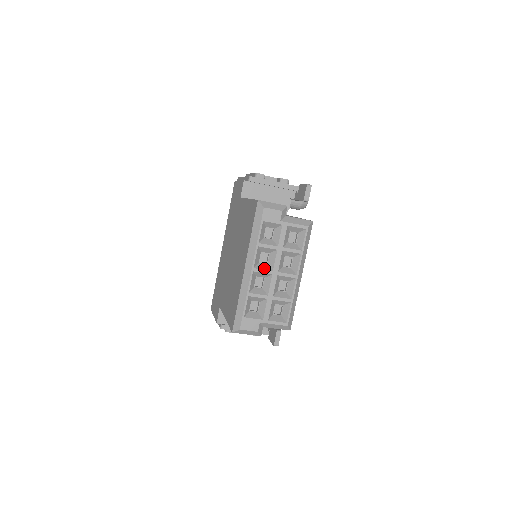
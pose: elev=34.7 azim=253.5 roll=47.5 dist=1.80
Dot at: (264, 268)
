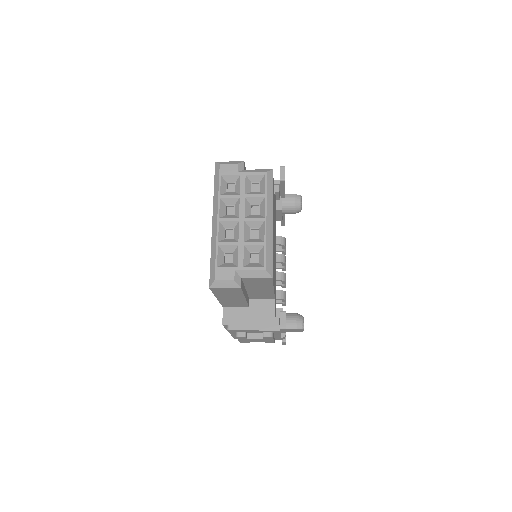
Dot at: (230, 217)
